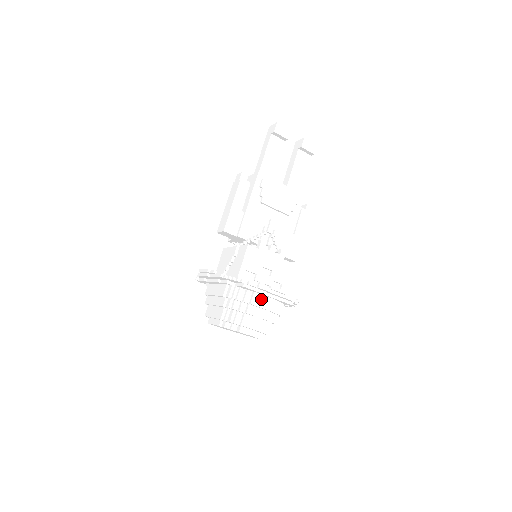
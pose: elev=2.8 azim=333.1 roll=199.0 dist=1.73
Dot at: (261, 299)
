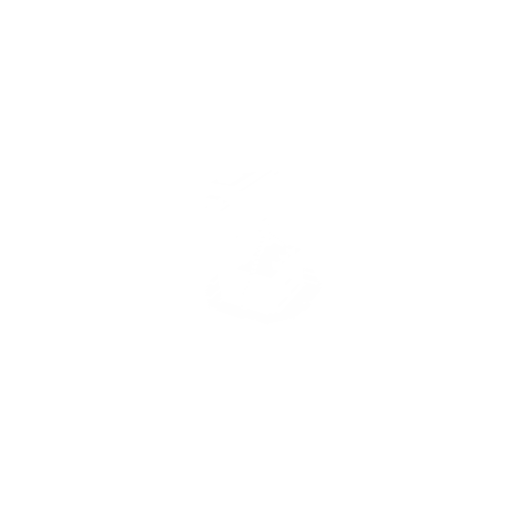
Dot at: occluded
